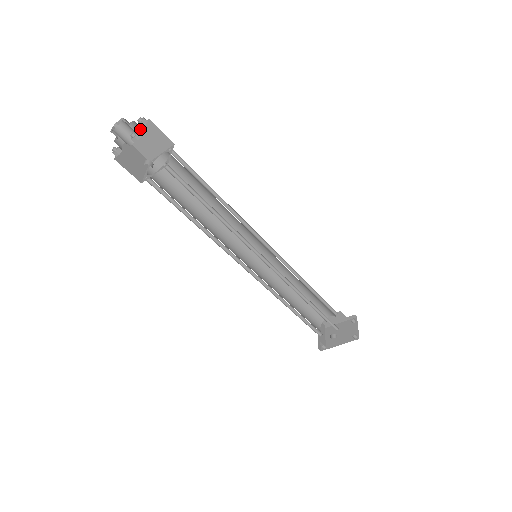
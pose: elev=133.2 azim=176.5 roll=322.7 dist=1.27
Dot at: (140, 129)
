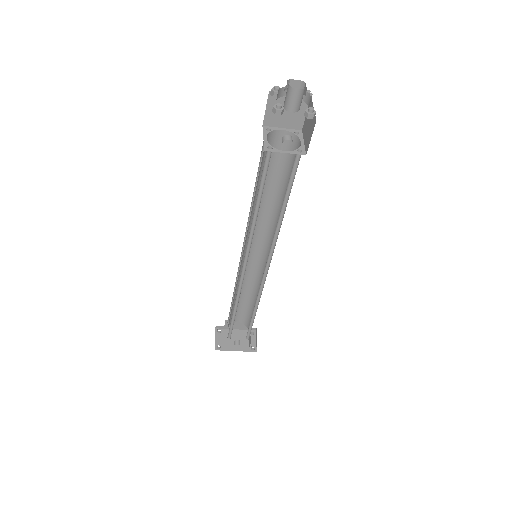
Dot at: occluded
